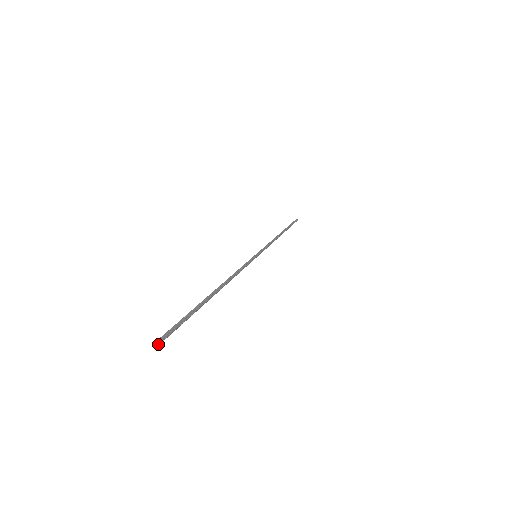
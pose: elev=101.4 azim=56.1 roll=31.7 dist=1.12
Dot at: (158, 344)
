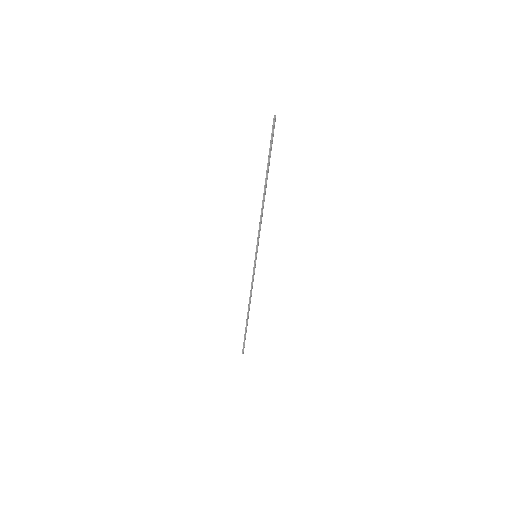
Dot at: (275, 116)
